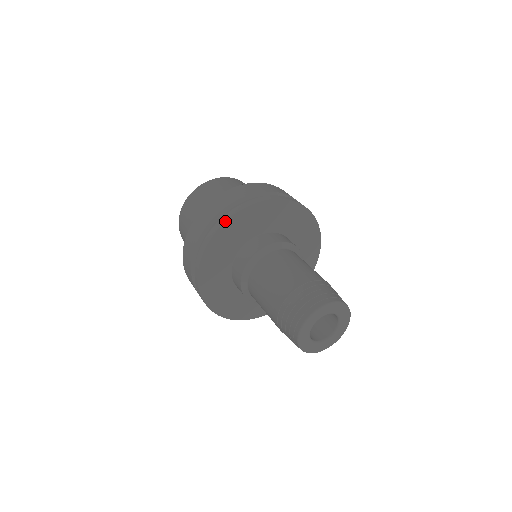
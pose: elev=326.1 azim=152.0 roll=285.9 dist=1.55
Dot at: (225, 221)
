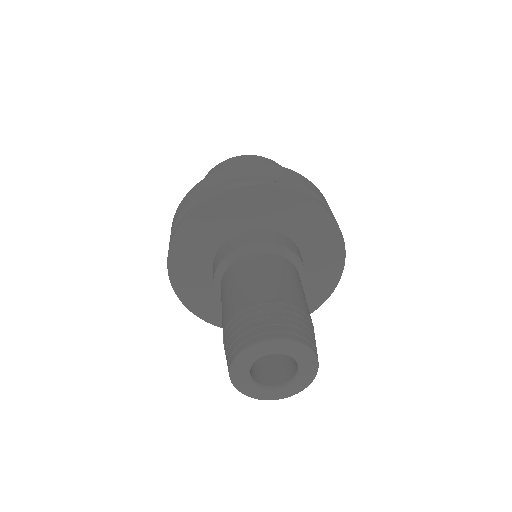
Dot at: (267, 184)
